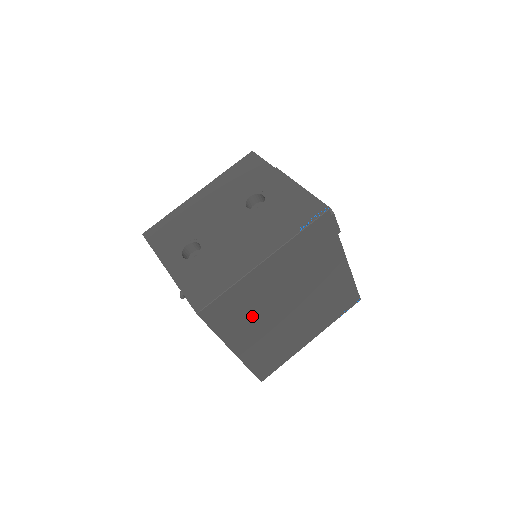
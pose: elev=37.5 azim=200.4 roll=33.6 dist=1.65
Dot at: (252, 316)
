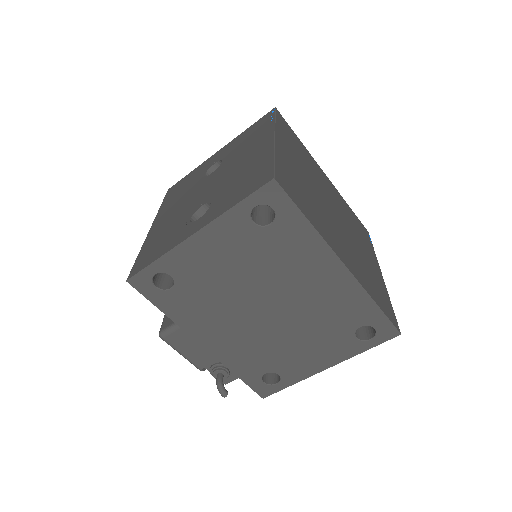
Dot at: (318, 211)
